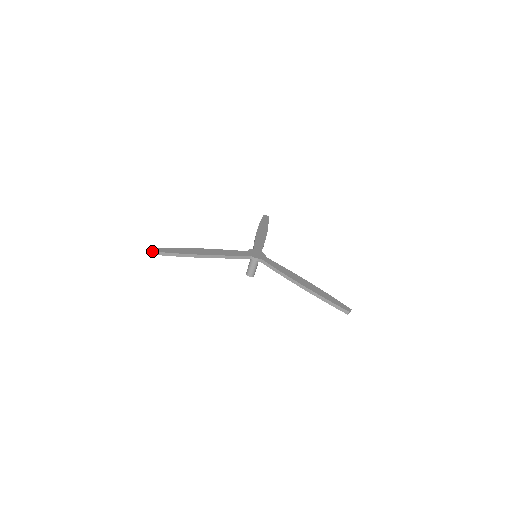
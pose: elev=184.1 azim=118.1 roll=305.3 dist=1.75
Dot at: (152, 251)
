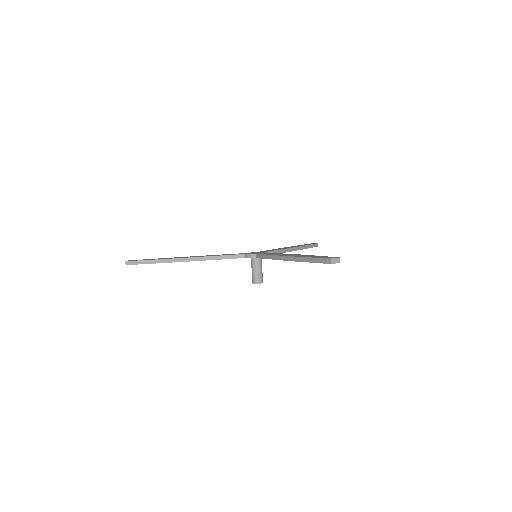
Dot at: (128, 261)
